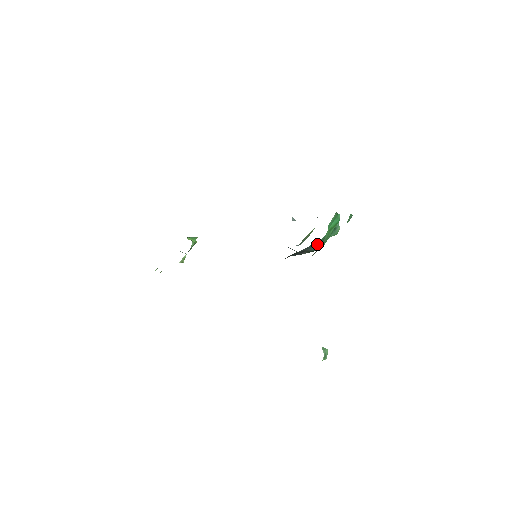
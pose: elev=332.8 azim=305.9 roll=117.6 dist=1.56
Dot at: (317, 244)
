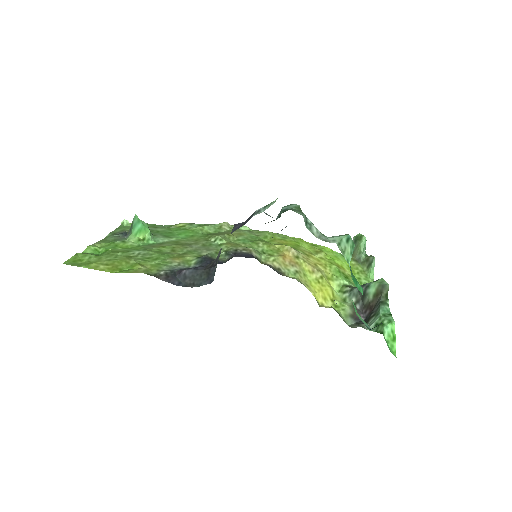
Dot at: occluded
